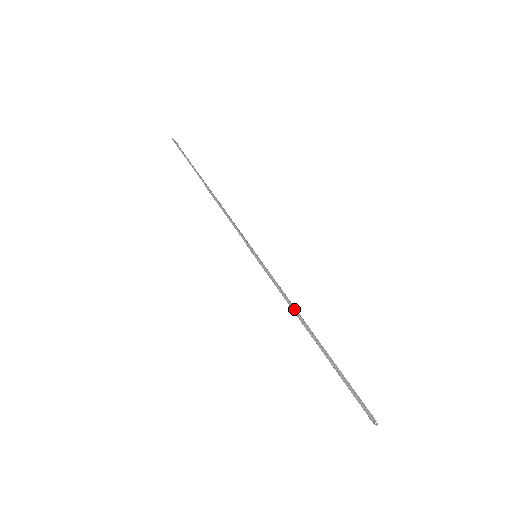
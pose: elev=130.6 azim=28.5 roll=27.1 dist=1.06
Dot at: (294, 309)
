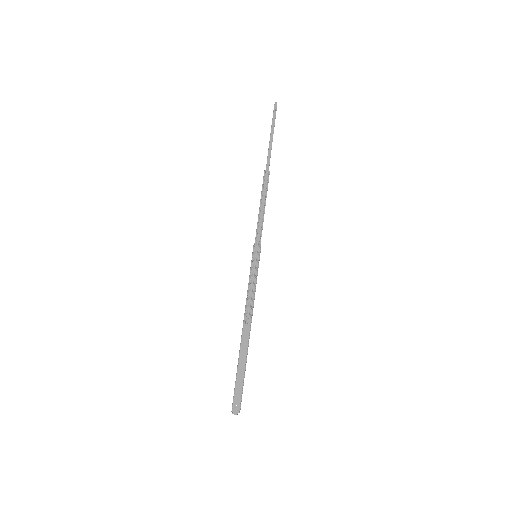
Dot at: (244, 314)
